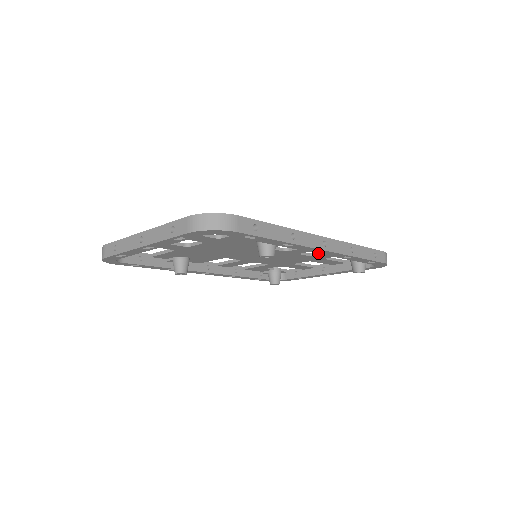
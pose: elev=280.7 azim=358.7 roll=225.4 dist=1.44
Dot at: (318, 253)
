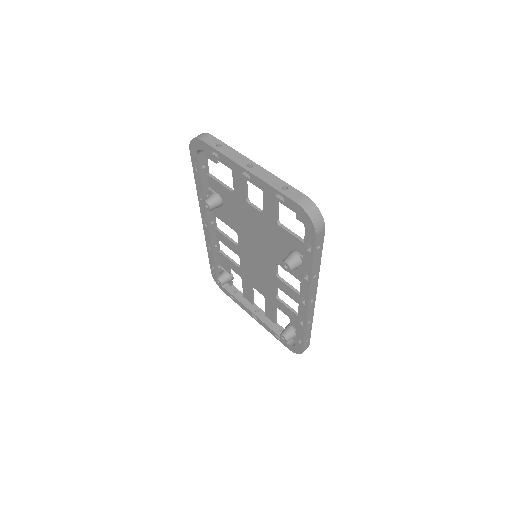
Dot at: (300, 301)
